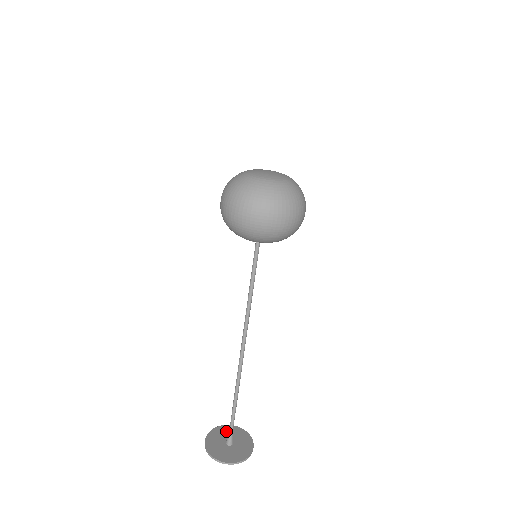
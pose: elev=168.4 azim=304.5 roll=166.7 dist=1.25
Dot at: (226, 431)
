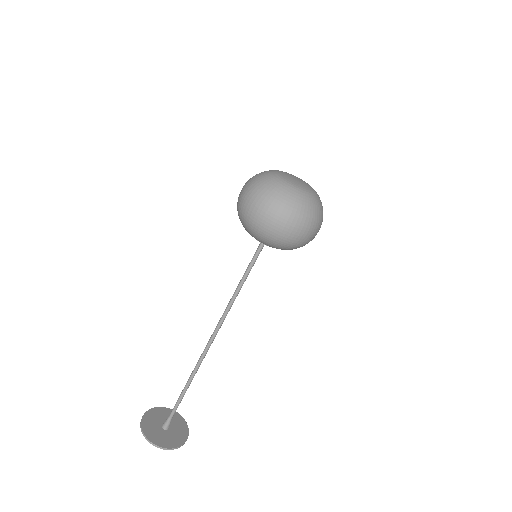
Dot at: (158, 414)
